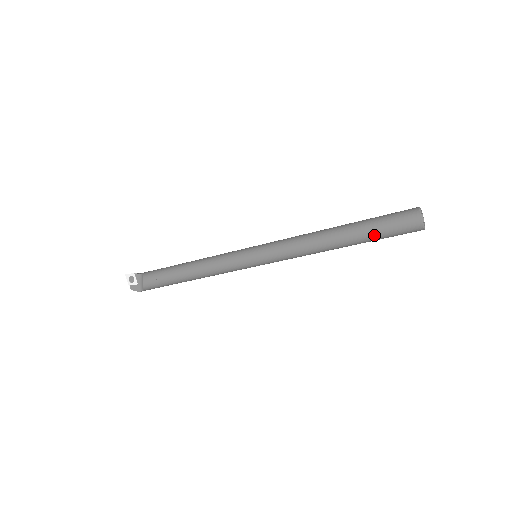
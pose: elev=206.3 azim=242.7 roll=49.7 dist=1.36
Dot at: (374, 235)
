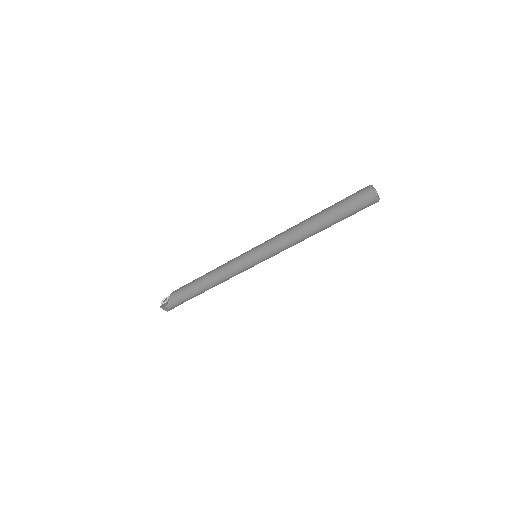
Dot at: (337, 207)
